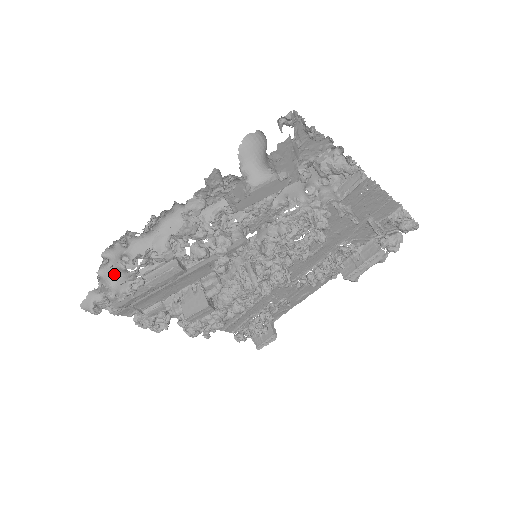
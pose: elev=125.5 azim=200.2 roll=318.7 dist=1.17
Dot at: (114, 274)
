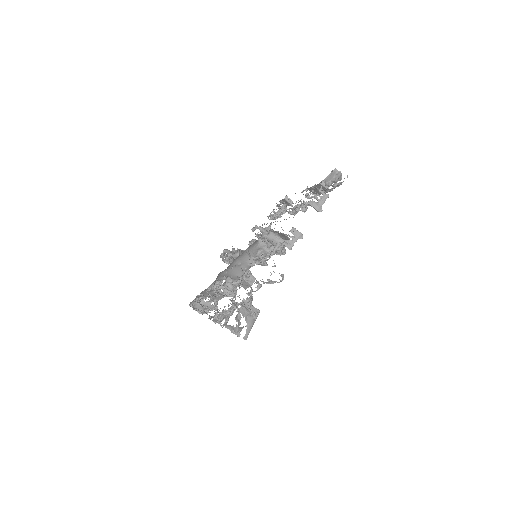
Dot at: (201, 306)
